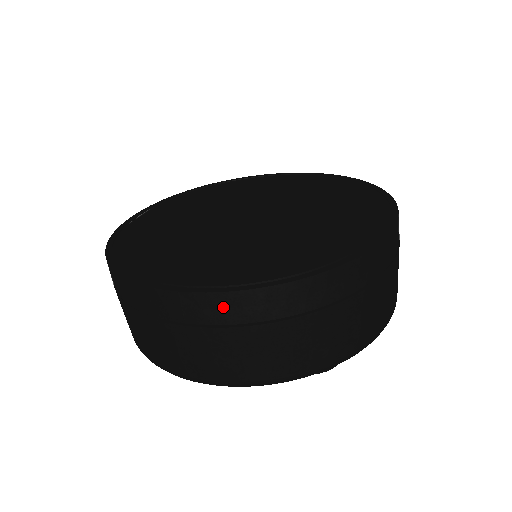
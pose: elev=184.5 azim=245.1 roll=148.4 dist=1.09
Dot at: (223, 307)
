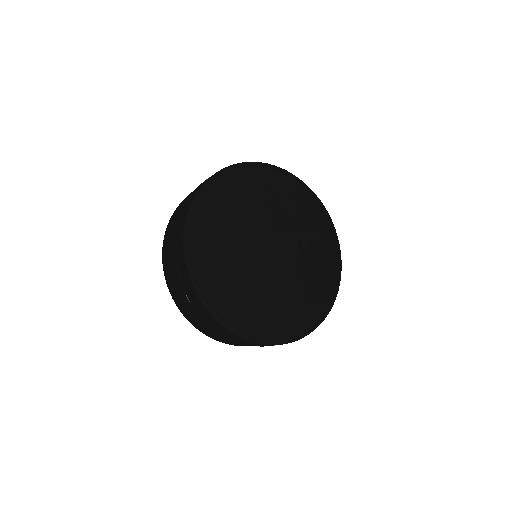
Dot at: occluded
